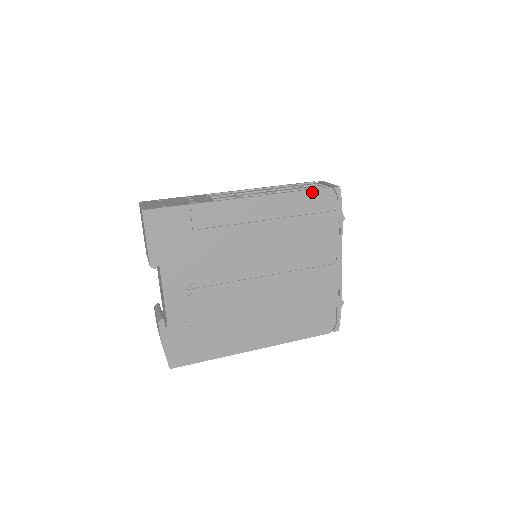
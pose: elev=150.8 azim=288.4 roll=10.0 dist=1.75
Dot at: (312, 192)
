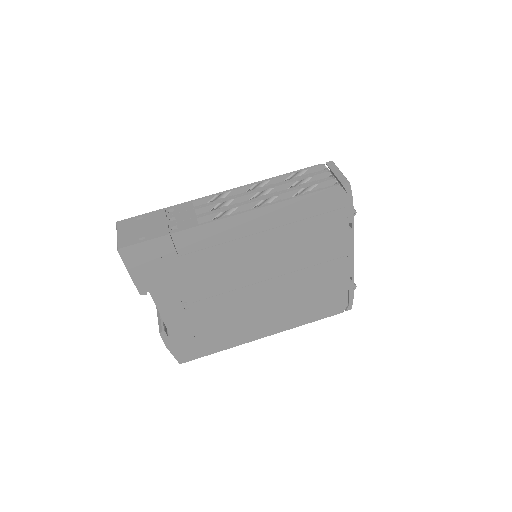
Dot at: (315, 195)
